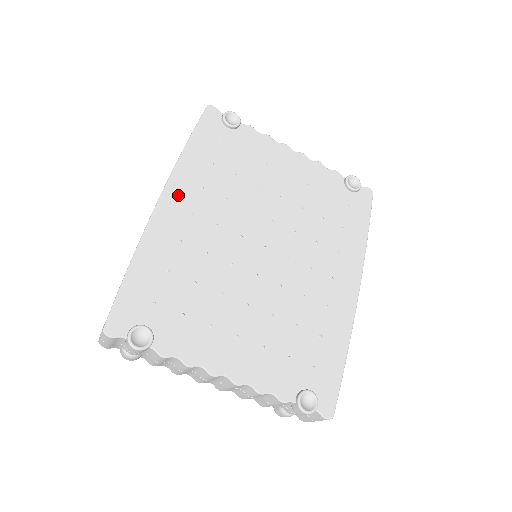
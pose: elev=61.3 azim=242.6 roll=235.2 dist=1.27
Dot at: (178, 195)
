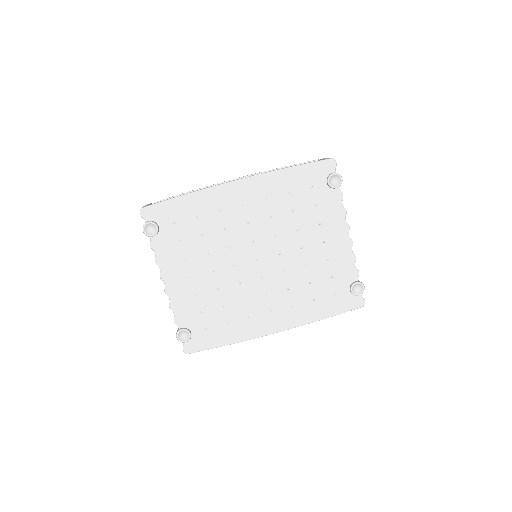
Dot at: (248, 188)
